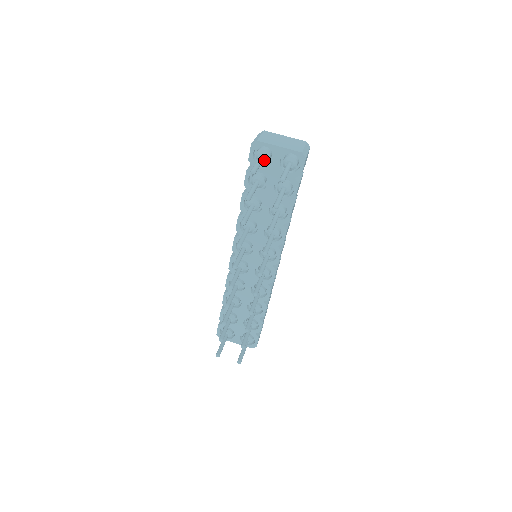
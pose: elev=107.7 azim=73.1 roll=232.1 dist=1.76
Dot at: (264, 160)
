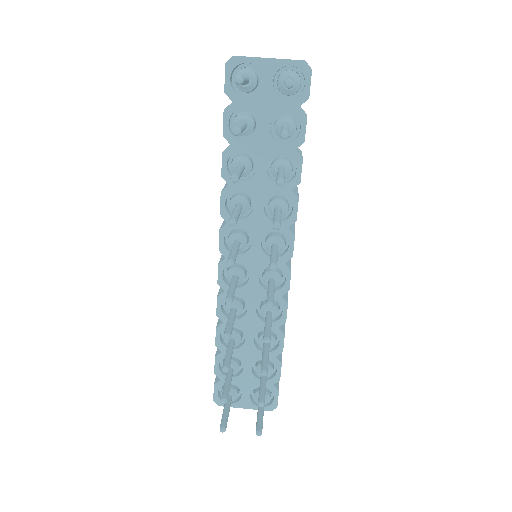
Dot at: (249, 84)
